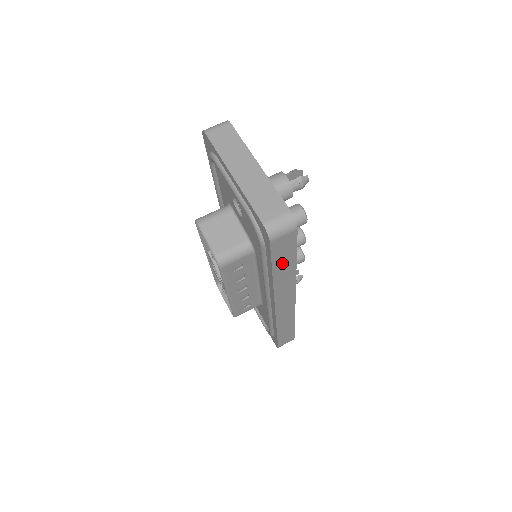
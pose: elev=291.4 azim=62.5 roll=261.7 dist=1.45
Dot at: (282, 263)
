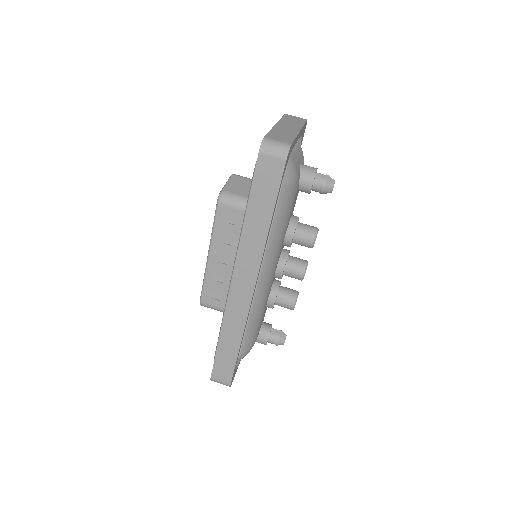
Dot at: (259, 204)
